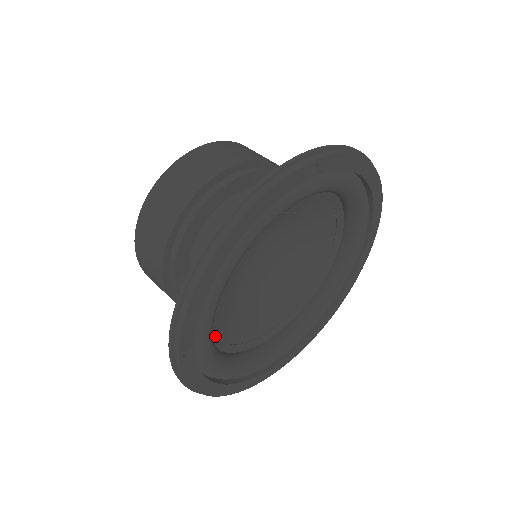
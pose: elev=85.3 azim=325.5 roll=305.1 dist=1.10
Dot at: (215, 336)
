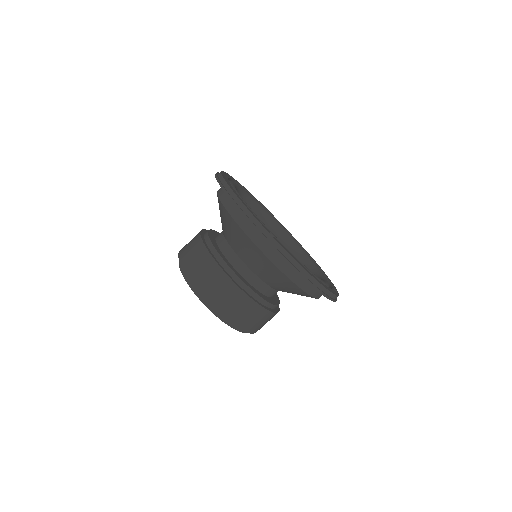
Dot at: occluded
